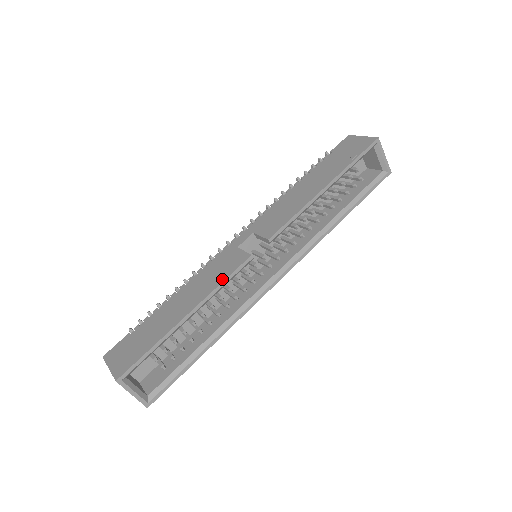
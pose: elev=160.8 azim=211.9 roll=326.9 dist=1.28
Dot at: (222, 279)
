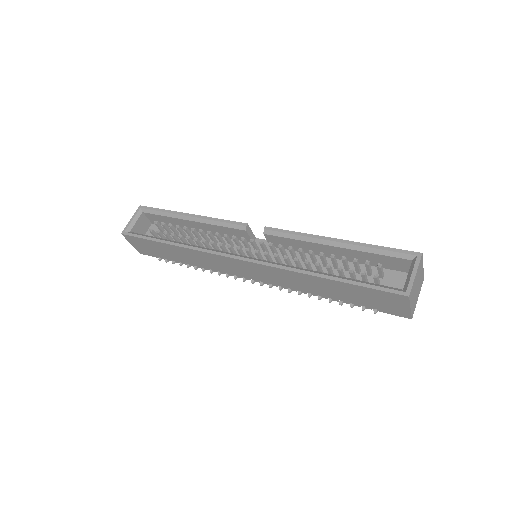
Dot at: (222, 220)
